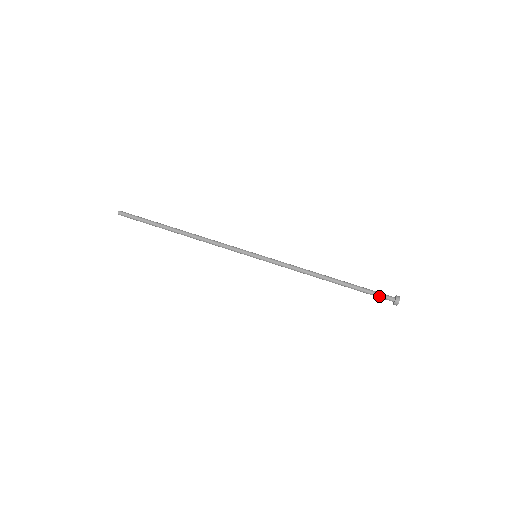
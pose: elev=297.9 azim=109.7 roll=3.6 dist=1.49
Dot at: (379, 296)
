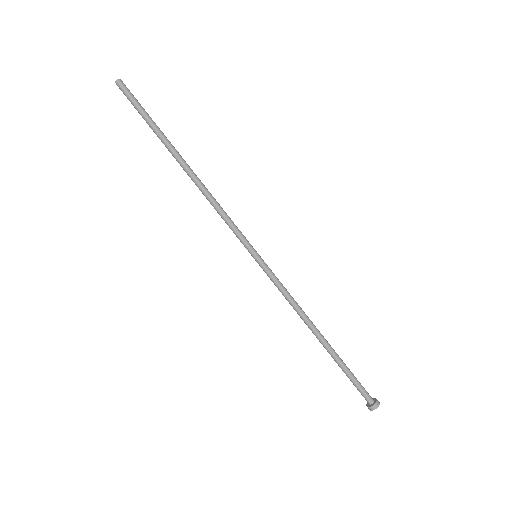
Dot at: (359, 389)
